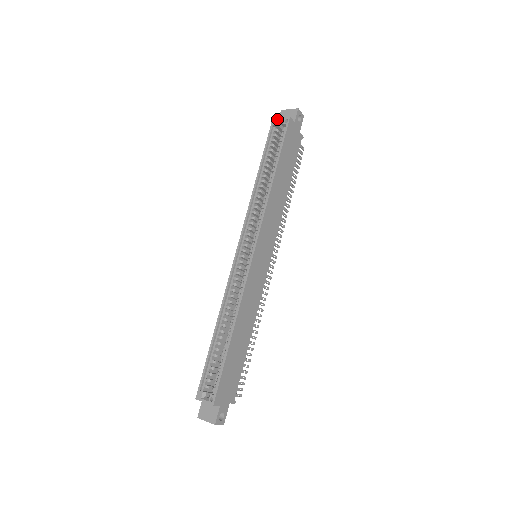
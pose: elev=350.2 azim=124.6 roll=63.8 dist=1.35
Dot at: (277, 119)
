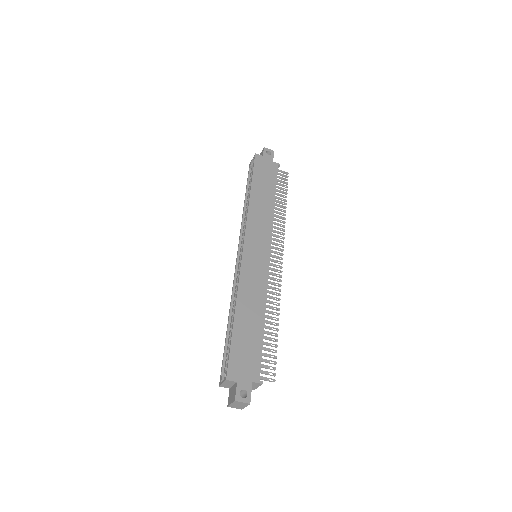
Dot at: (251, 162)
